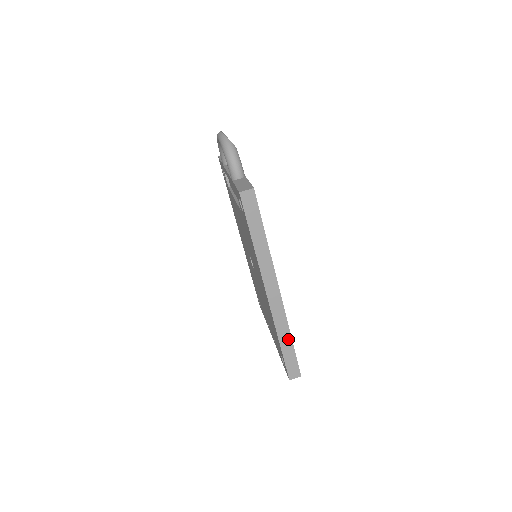
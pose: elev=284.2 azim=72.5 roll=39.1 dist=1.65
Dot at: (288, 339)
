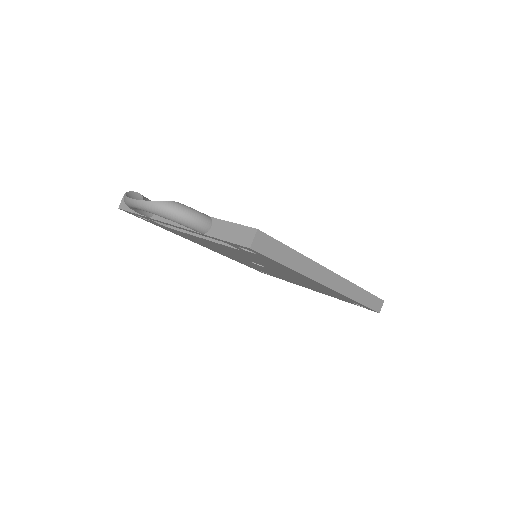
Dot at: (361, 293)
